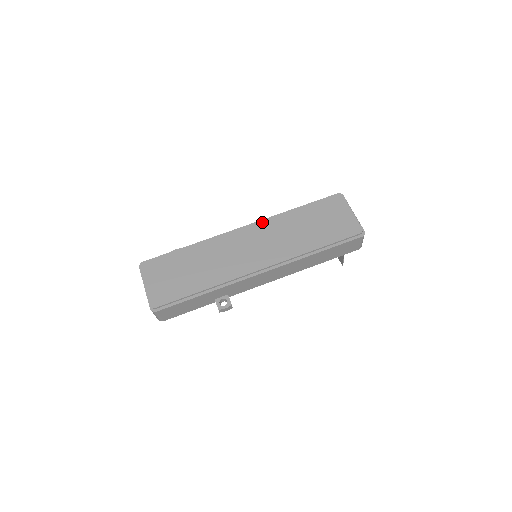
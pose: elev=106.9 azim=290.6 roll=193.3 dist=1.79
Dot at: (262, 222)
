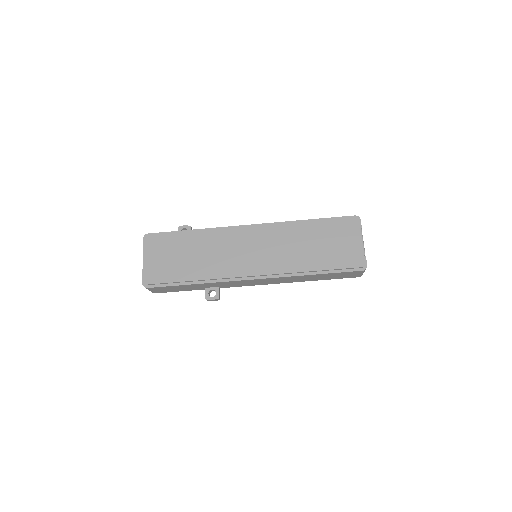
Dot at: (270, 226)
